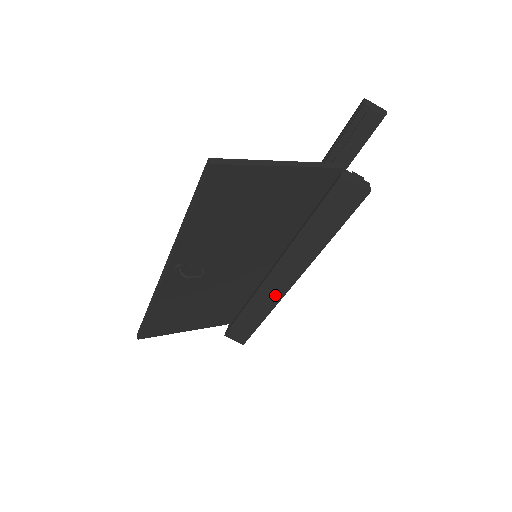
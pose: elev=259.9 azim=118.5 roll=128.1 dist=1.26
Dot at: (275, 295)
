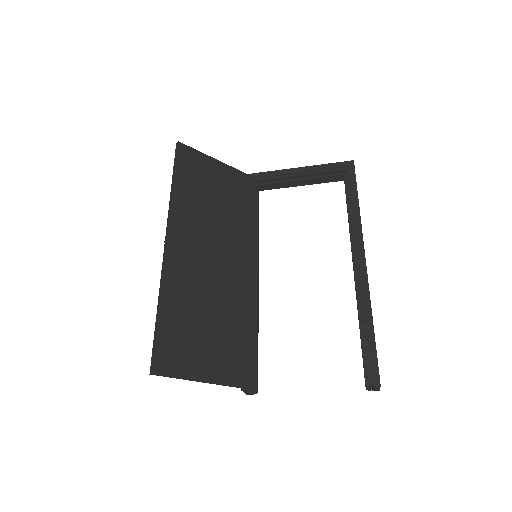
Dot at: occluded
